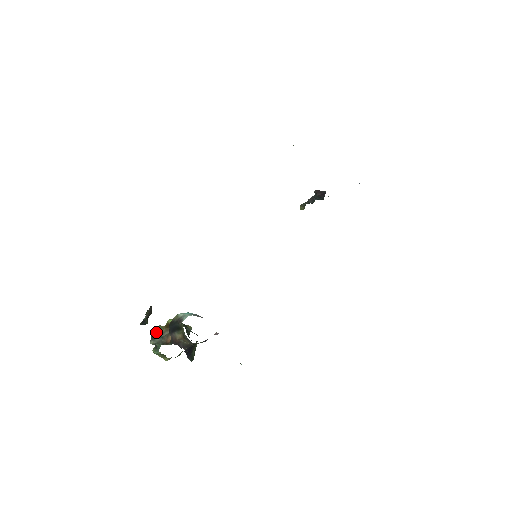
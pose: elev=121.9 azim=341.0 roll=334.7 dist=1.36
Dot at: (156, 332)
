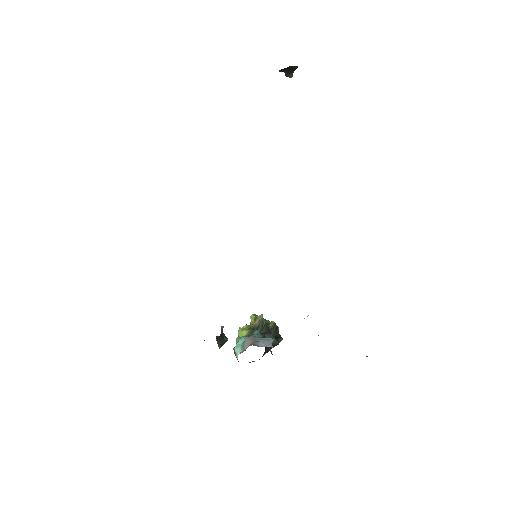
Dot at: occluded
